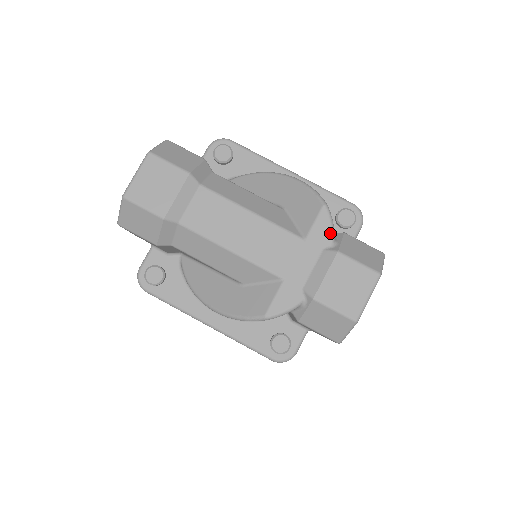
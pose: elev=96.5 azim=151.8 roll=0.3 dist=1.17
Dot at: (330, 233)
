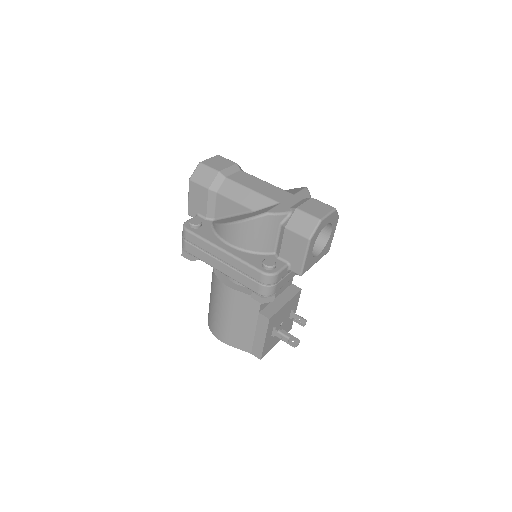
Dot at: (308, 195)
